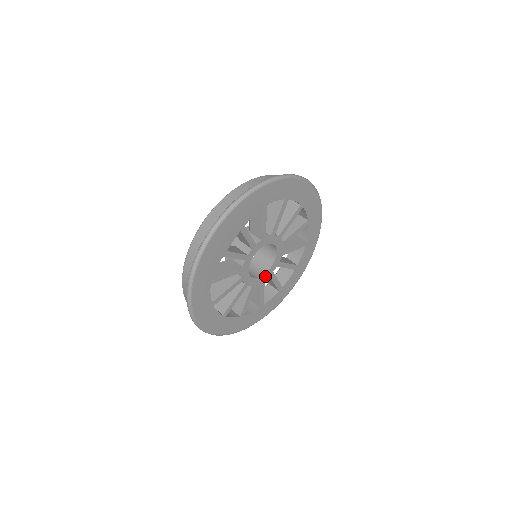
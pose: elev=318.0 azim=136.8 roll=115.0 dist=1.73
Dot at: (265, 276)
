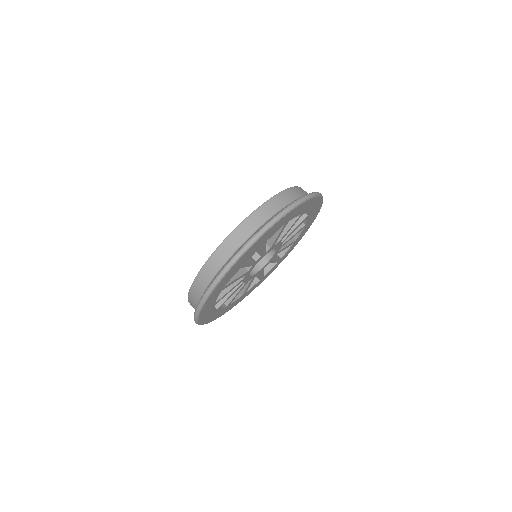
Dot at: (258, 272)
